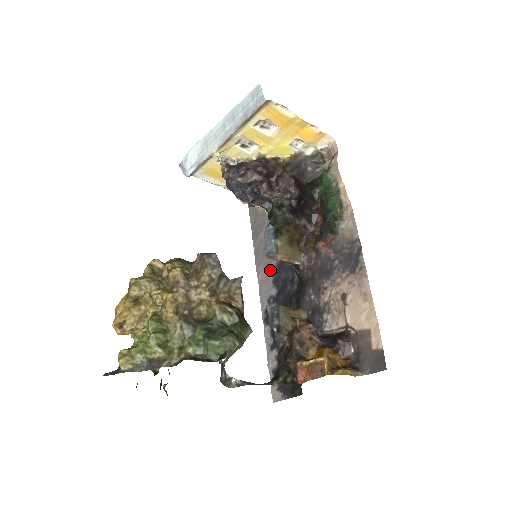
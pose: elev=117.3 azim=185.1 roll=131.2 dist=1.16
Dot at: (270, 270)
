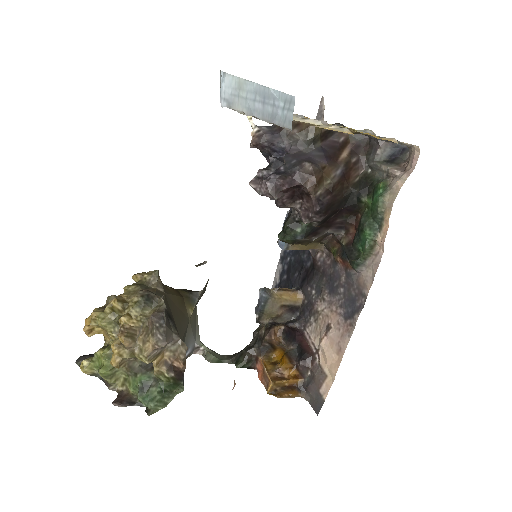
Dot at: occluded
